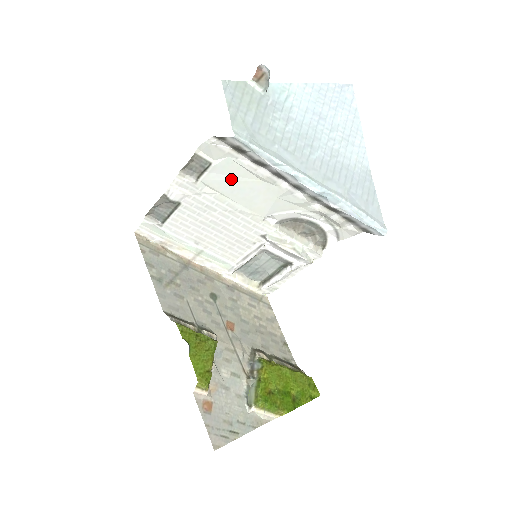
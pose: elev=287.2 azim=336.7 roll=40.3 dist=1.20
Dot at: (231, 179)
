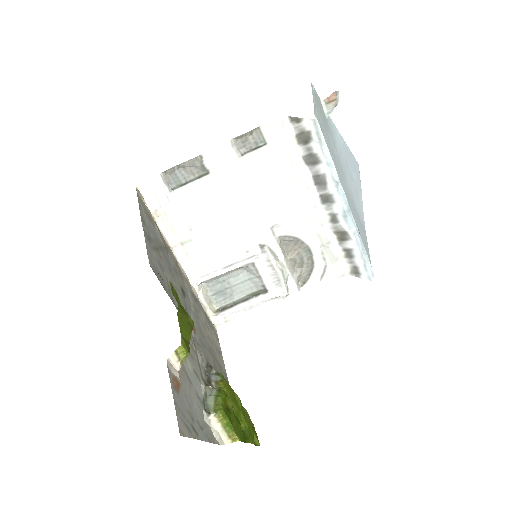
Dot at: (273, 168)
